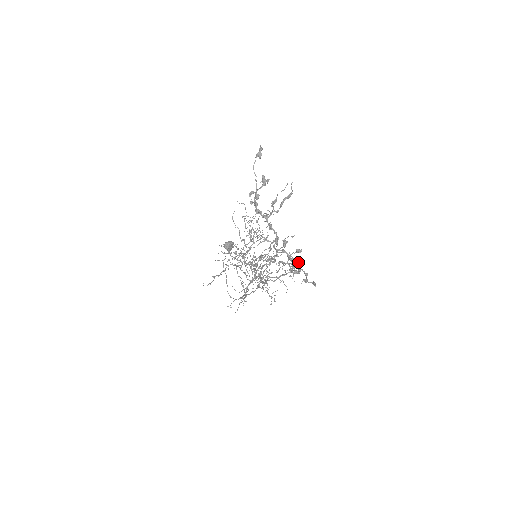
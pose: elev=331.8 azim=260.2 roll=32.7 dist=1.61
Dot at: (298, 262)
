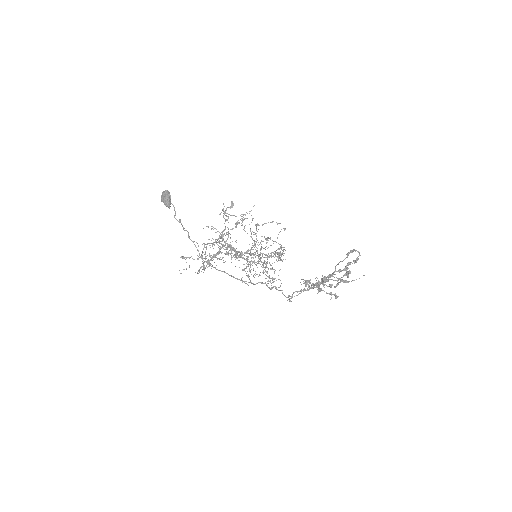
Dot at: occluded
